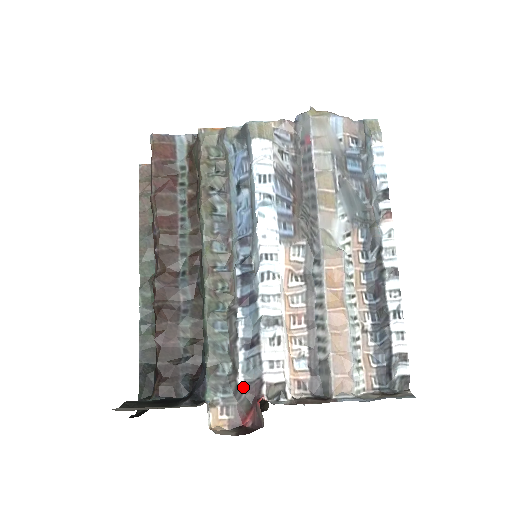
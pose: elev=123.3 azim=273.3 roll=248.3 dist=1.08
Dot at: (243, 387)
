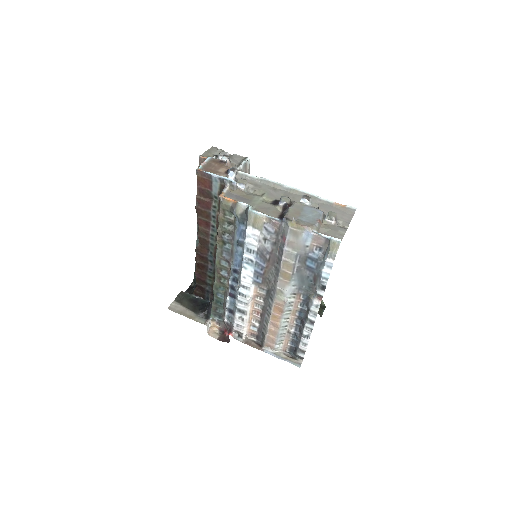
Dot at: (226, 323)
